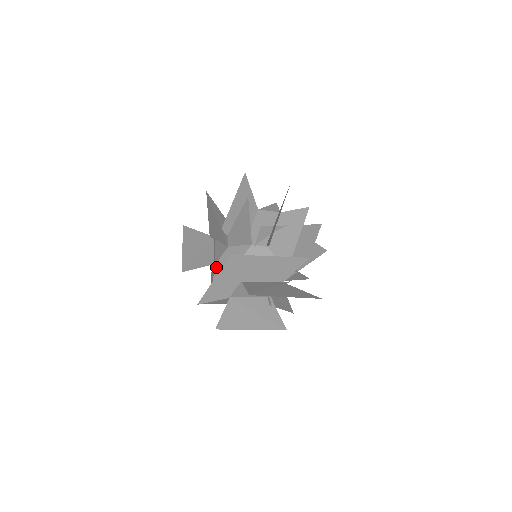
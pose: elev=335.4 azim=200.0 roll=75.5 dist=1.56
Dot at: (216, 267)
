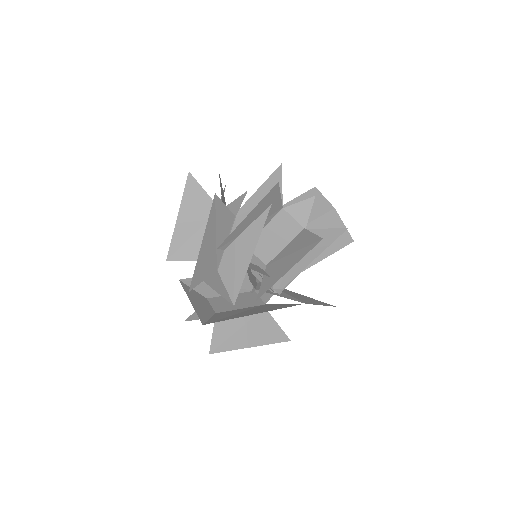
Dot at: occluded
